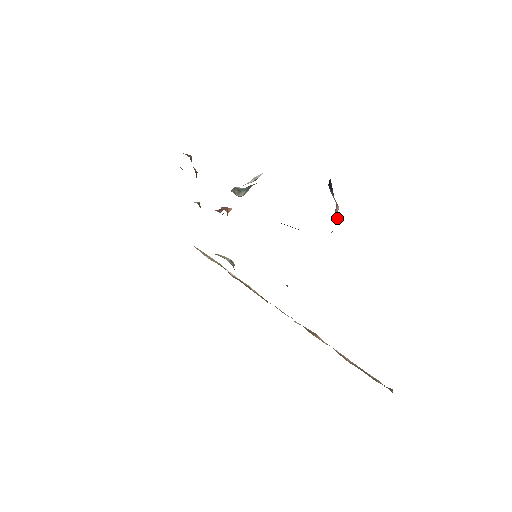
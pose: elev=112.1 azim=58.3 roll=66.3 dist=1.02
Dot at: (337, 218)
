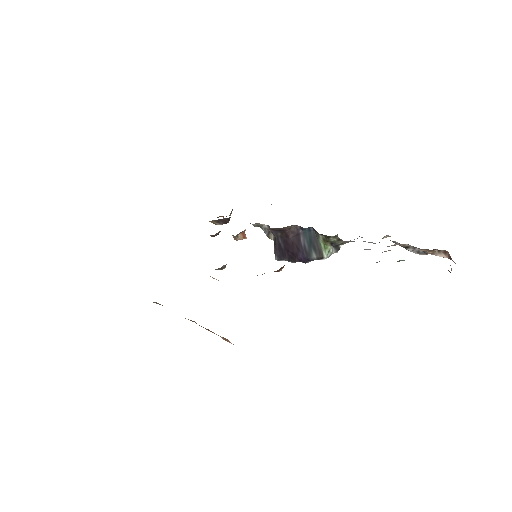
Dot at: occluded
